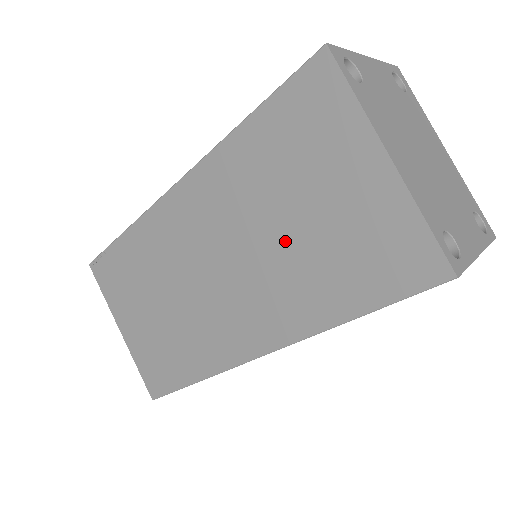
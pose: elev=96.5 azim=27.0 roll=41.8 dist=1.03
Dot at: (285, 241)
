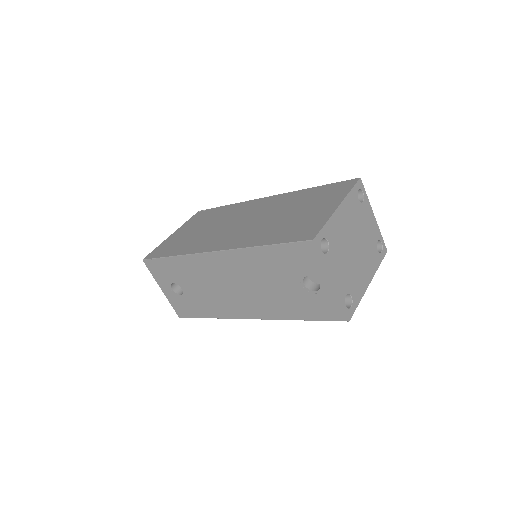
Dot at: (277, 219)
